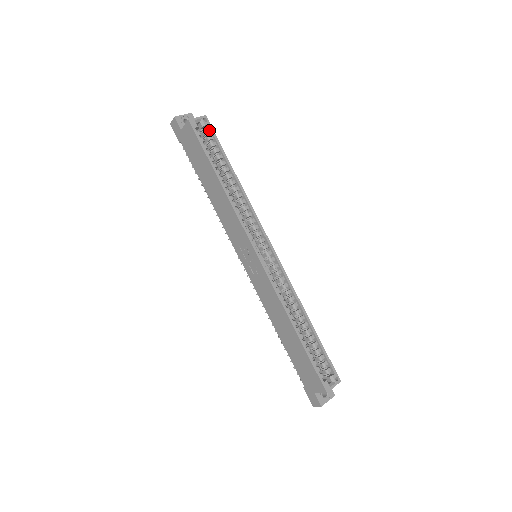
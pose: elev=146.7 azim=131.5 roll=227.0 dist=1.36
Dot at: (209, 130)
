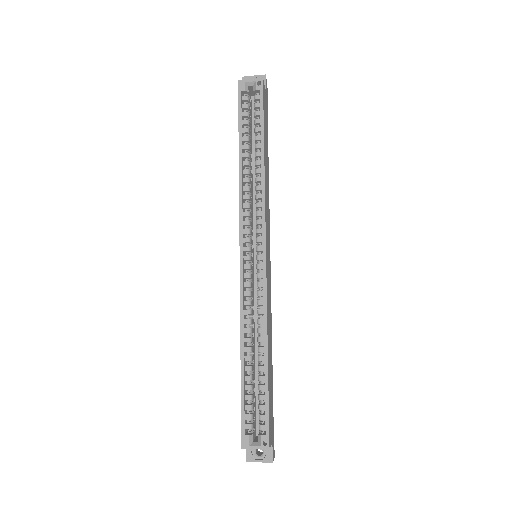
Dot at: (260, 96)
